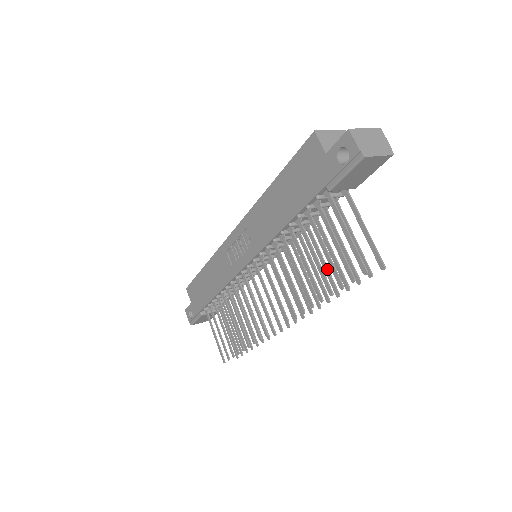
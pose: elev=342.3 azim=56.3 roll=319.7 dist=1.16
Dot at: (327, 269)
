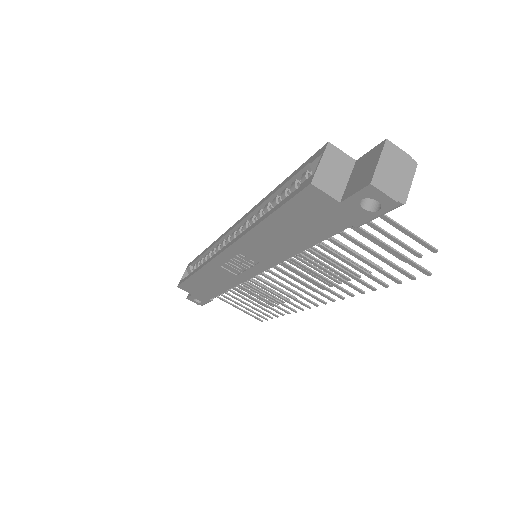
Dot at: occluded
